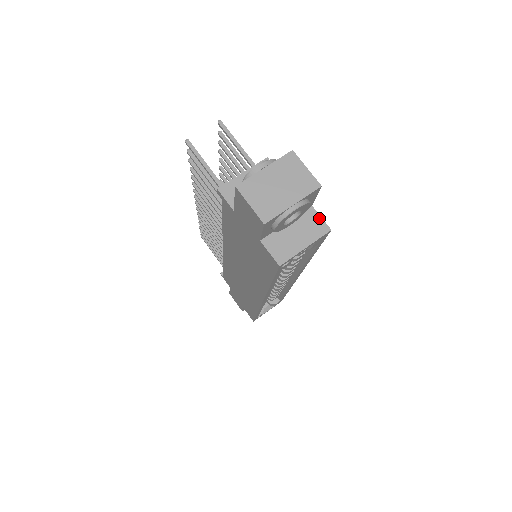
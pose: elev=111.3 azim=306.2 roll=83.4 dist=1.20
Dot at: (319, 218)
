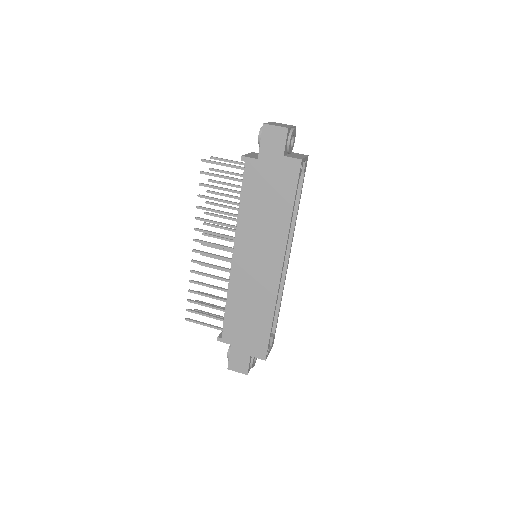
Dot at: (299, 154)
